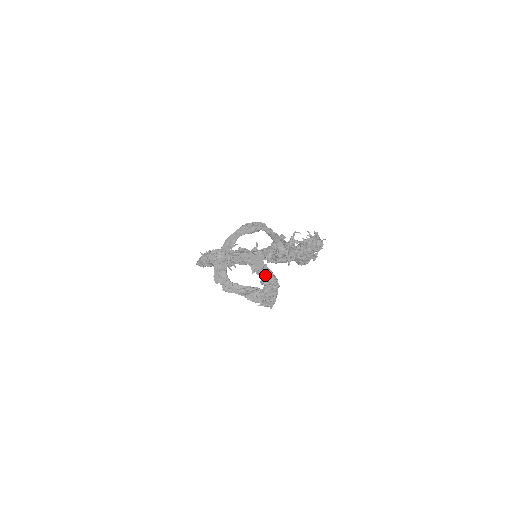
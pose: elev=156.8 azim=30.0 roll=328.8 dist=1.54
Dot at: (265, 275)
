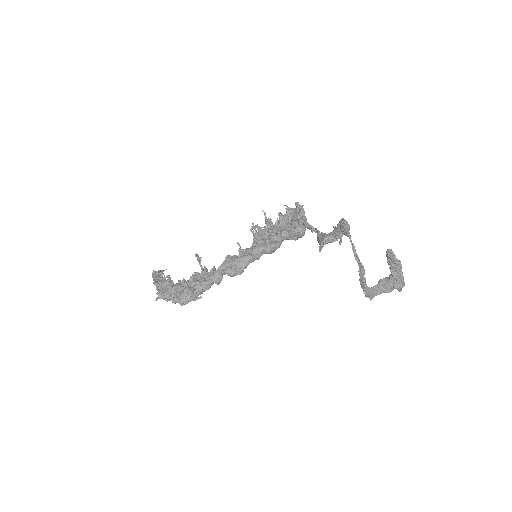
Dot at: (397, 263)
